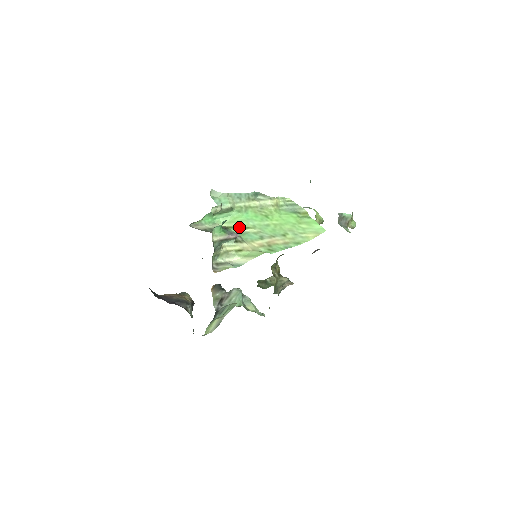
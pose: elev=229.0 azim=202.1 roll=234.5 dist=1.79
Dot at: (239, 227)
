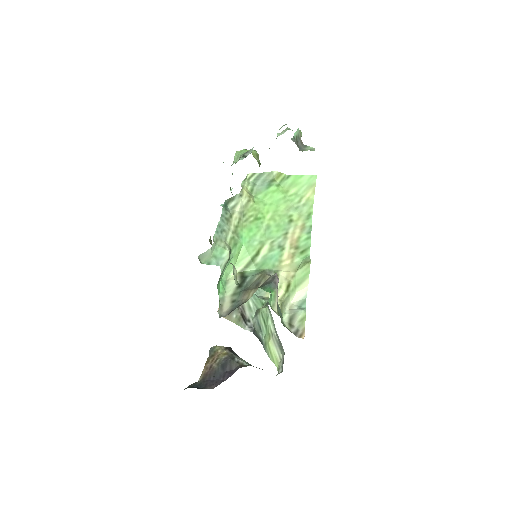
Dot at: (252, 260)
